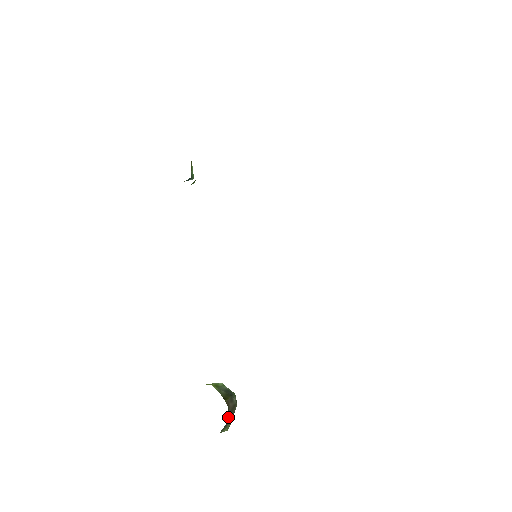
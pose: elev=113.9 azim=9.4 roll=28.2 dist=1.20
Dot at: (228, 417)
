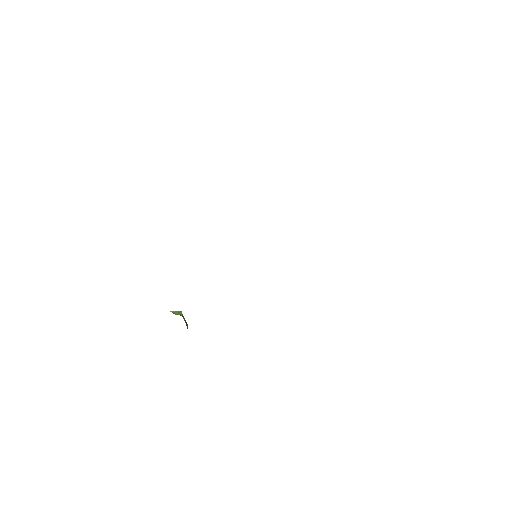
Dot at: occluded
